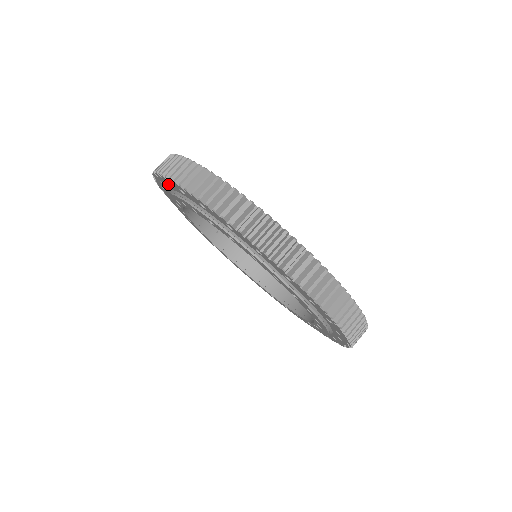
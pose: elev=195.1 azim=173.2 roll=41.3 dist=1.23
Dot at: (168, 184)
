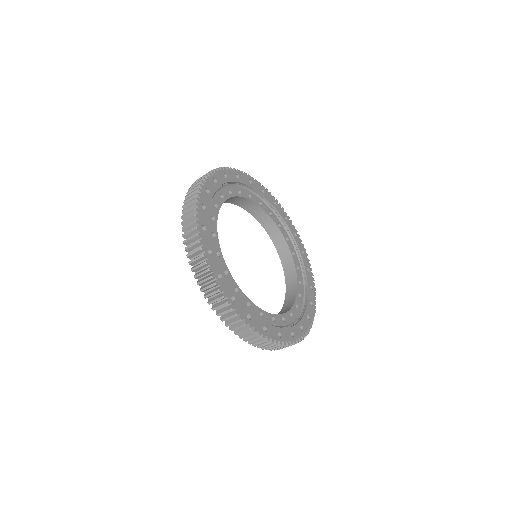
Dot at: occluded
